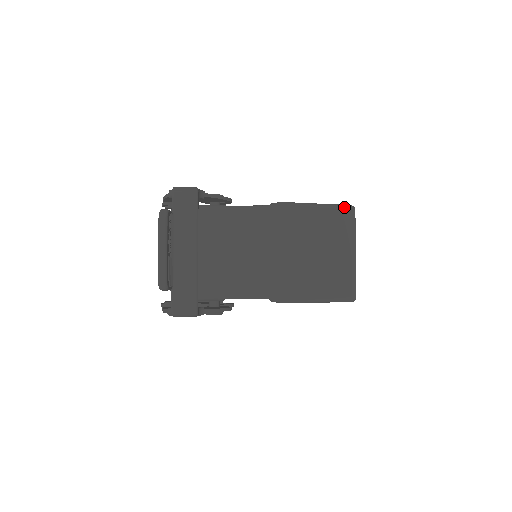
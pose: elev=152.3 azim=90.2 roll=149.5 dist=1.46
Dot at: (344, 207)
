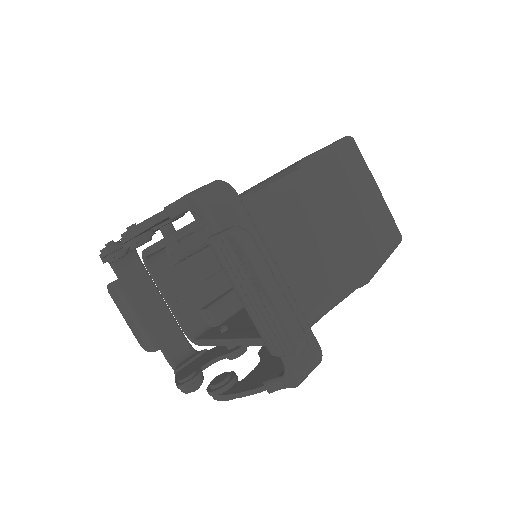
Dot at: (347, 140)
